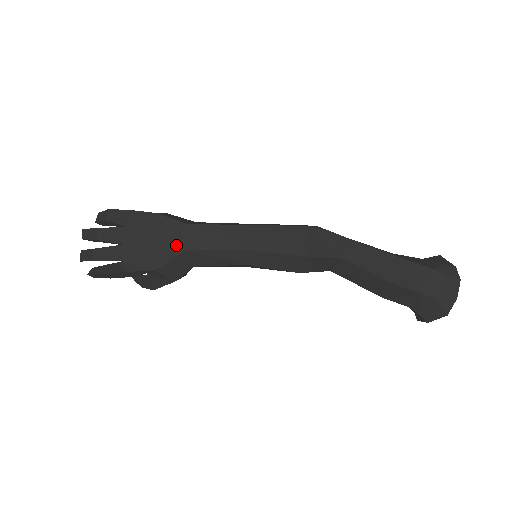
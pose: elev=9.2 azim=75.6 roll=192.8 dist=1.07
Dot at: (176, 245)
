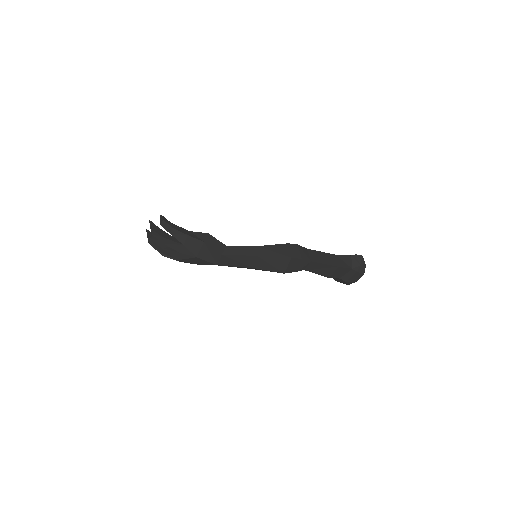
Dot at: (213, 262)
